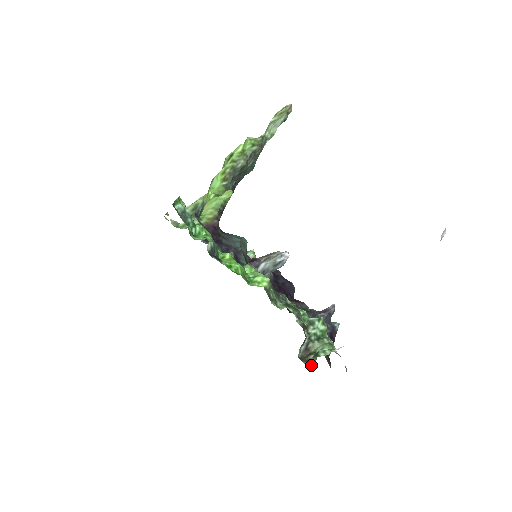
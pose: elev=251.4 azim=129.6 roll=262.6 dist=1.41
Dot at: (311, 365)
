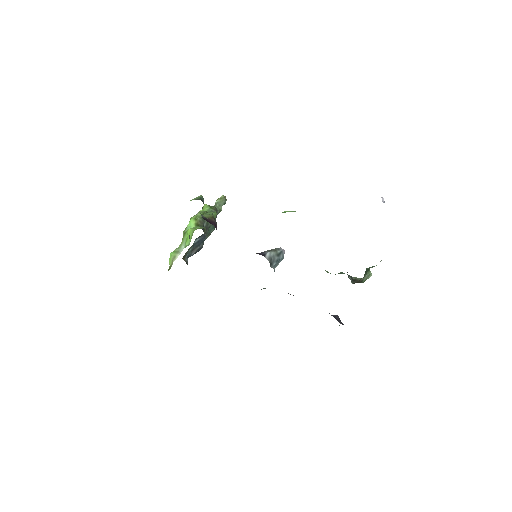
Dot at: (369, 277)
